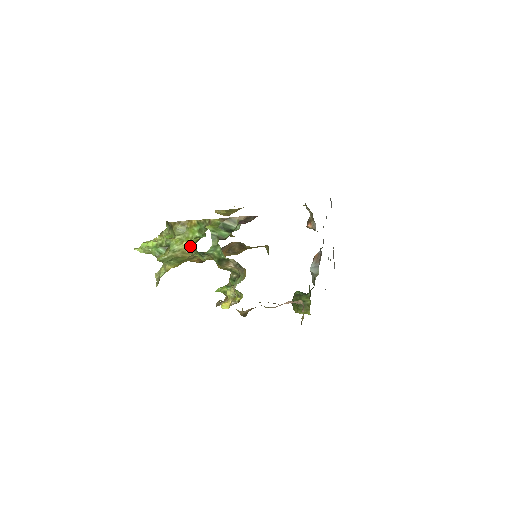
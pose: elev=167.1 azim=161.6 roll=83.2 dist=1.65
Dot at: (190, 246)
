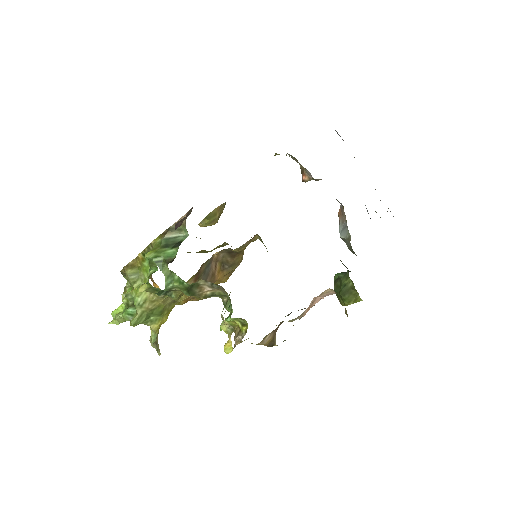
Dot at: (151, 290)
